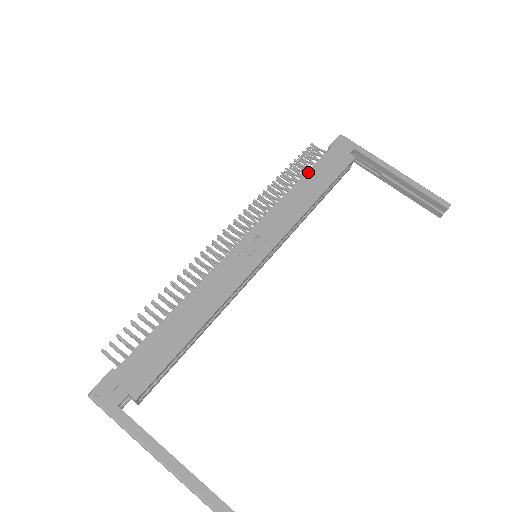
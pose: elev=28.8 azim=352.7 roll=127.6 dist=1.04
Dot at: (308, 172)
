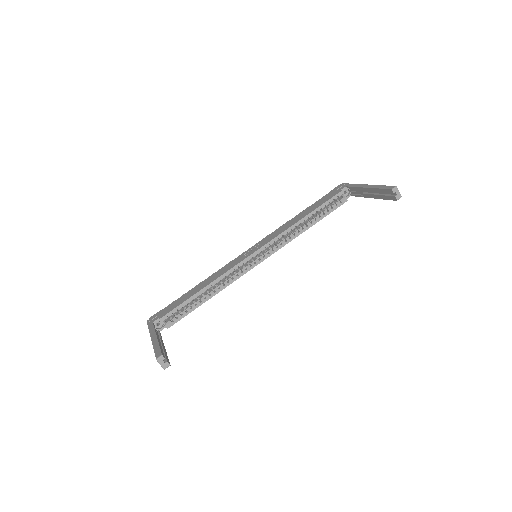
Dot at: (307, 208)
